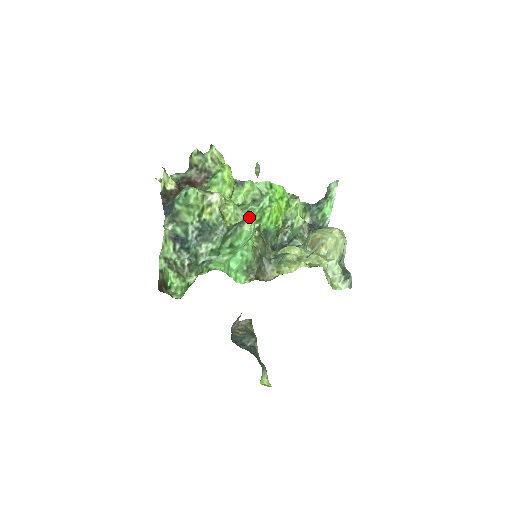
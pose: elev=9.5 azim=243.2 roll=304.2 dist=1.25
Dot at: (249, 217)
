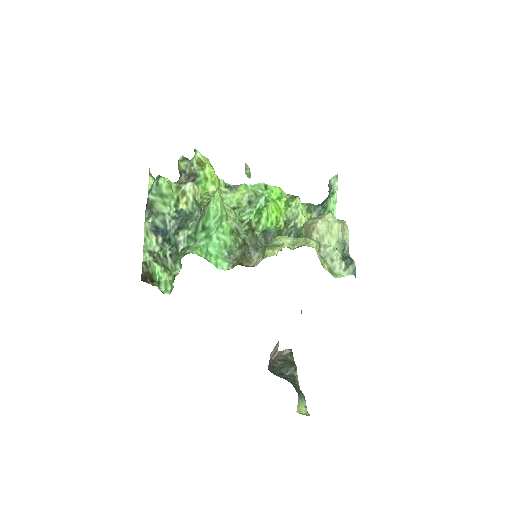
Dot at: (214, 195)
